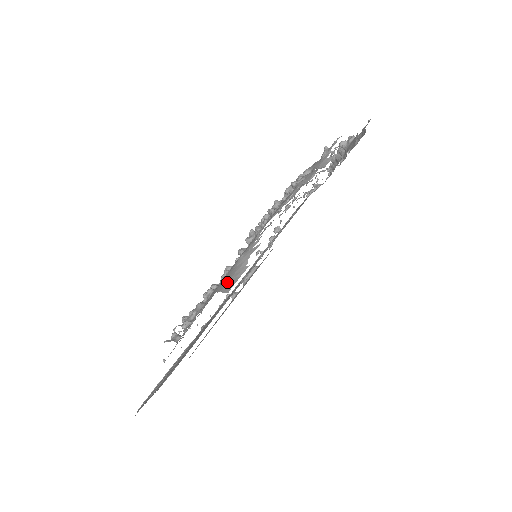
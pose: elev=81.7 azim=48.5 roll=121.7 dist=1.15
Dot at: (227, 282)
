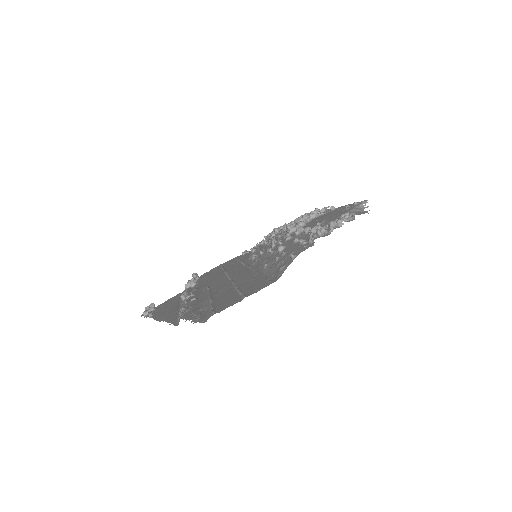
Dot at: occluded
